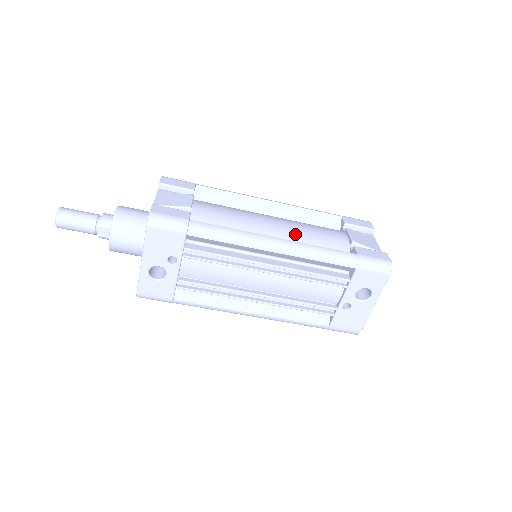
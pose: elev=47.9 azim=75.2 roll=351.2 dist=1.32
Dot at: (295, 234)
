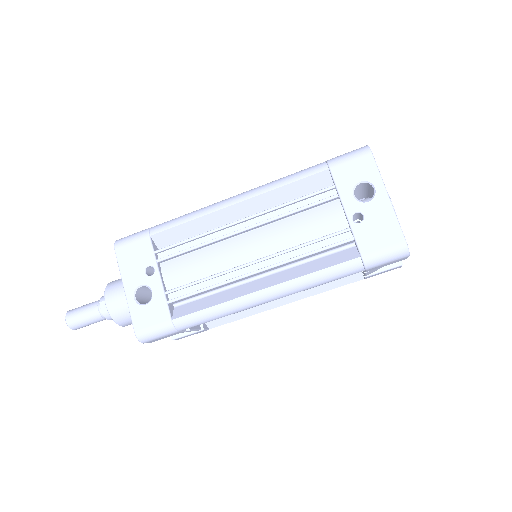
Dot at: occluded
